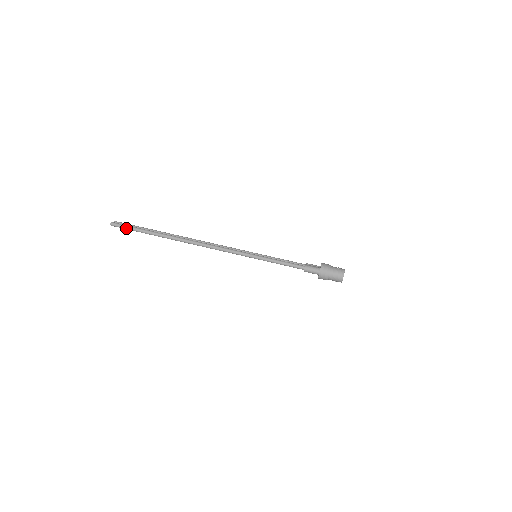
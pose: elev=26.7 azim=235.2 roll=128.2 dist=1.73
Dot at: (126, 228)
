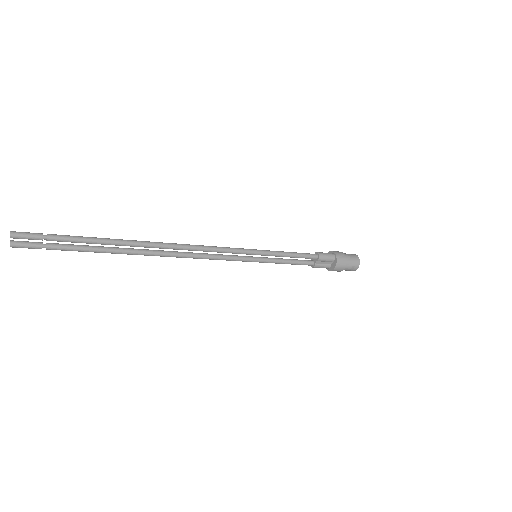
Dot at: (44, 237)
